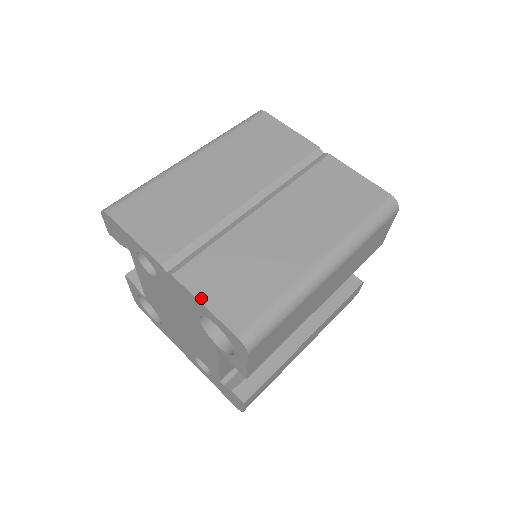
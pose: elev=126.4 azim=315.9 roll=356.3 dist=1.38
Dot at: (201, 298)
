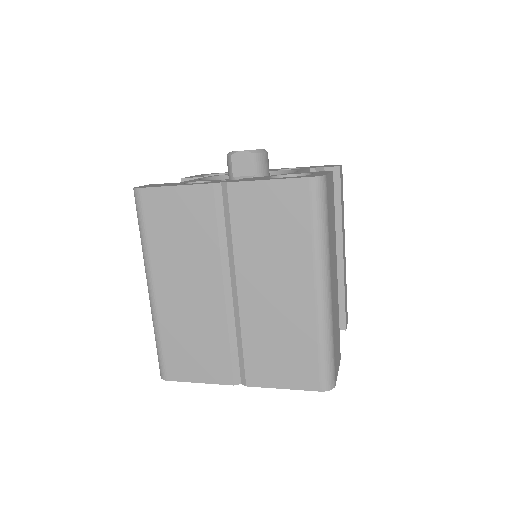
Dot at: (277, 386)
